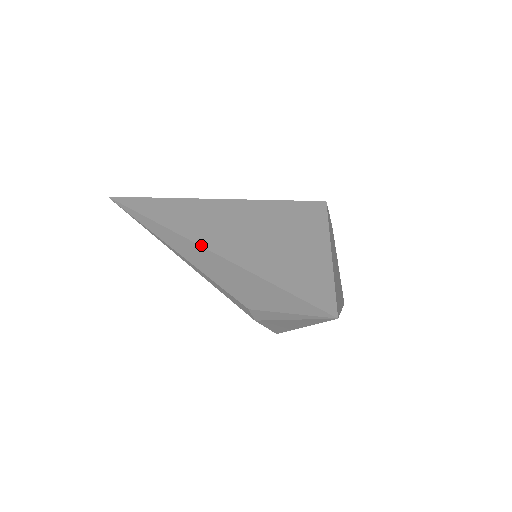
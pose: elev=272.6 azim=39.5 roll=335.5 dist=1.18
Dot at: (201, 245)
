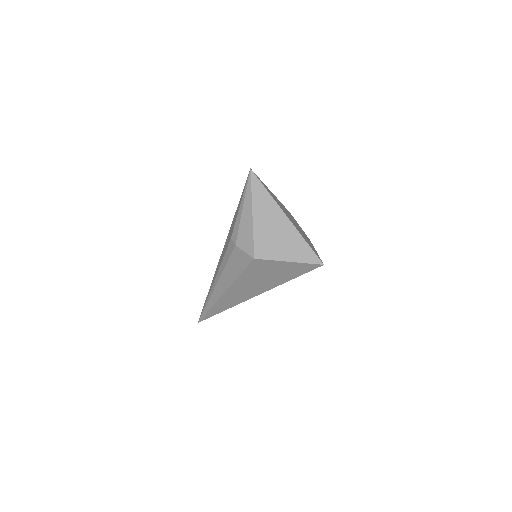
Dot at: occluded
